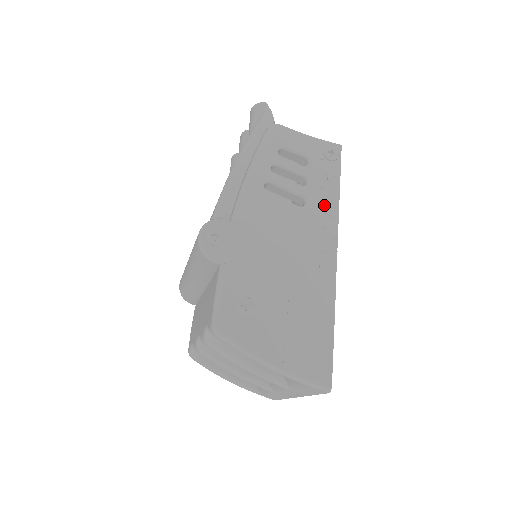
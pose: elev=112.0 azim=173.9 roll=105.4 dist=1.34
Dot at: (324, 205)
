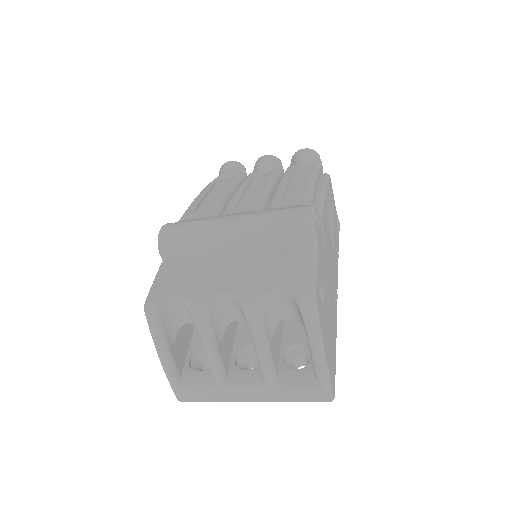
Dot at: (336, 256)
